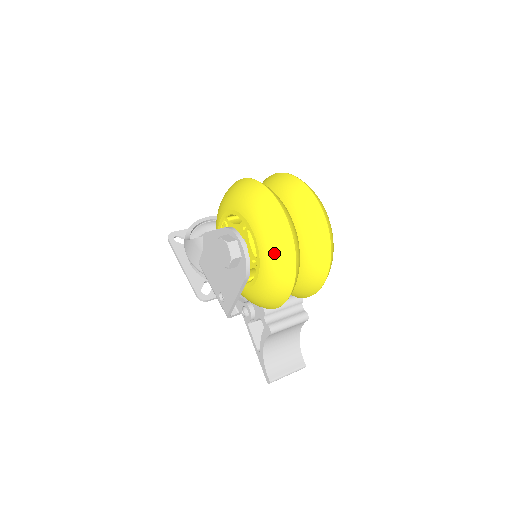
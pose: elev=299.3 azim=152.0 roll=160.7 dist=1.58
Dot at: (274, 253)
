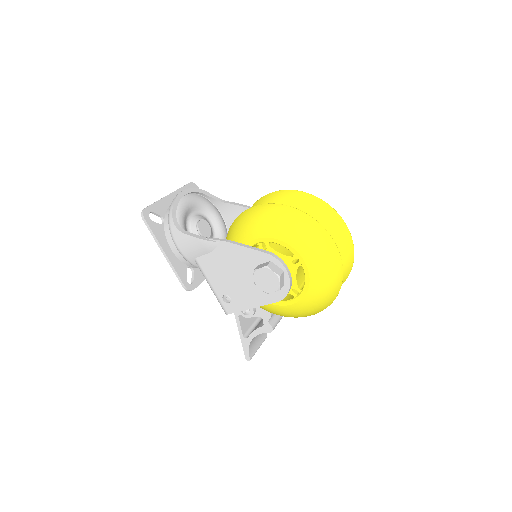
Dot at: (324, 292)
